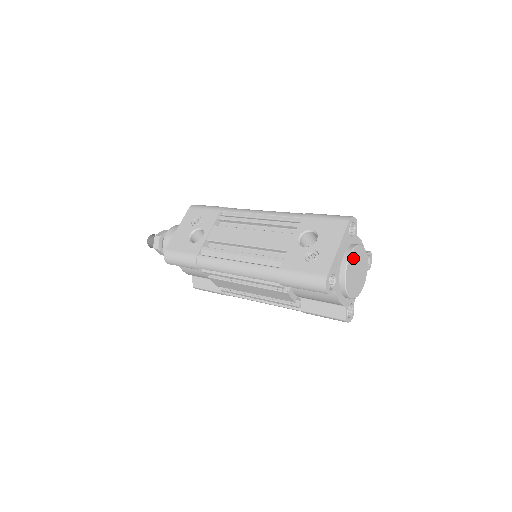
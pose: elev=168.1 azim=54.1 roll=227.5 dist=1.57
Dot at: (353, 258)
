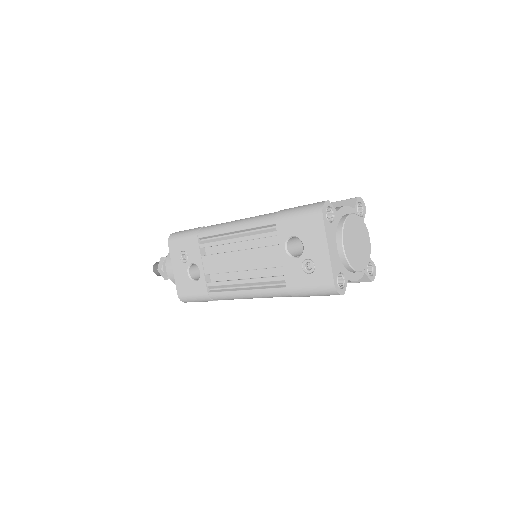
Dot at: (347, 240)
